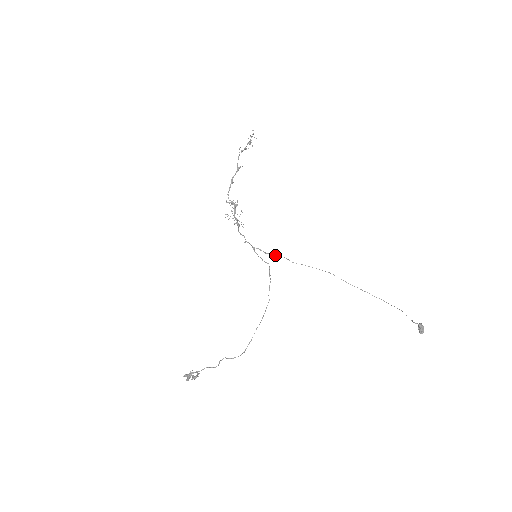
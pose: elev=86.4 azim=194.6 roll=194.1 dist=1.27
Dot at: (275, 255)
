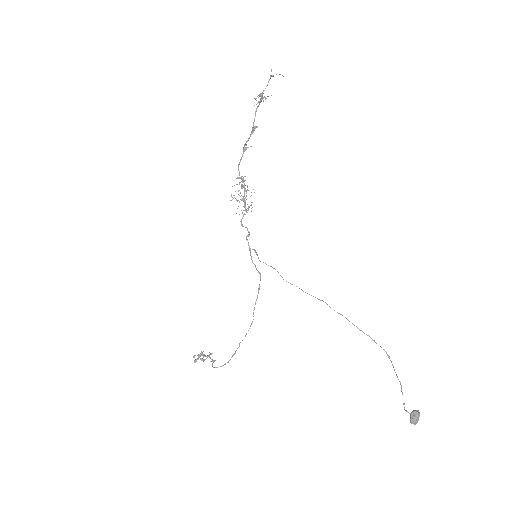
Dot at: (268, 265)
